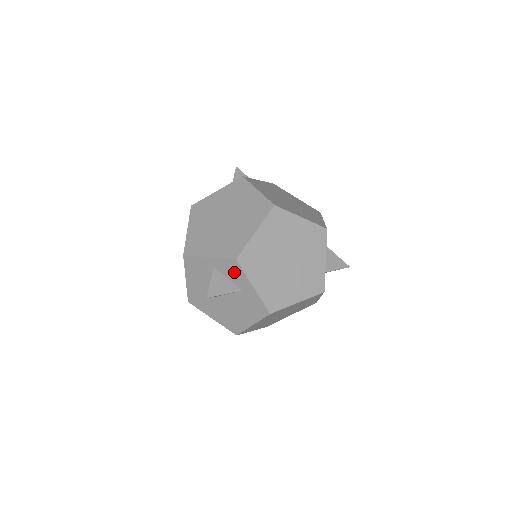
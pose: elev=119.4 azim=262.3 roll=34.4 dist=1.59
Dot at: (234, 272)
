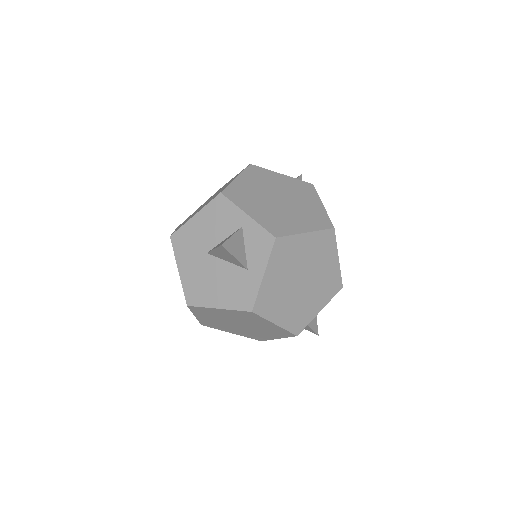
Dot at: (259, 247)
